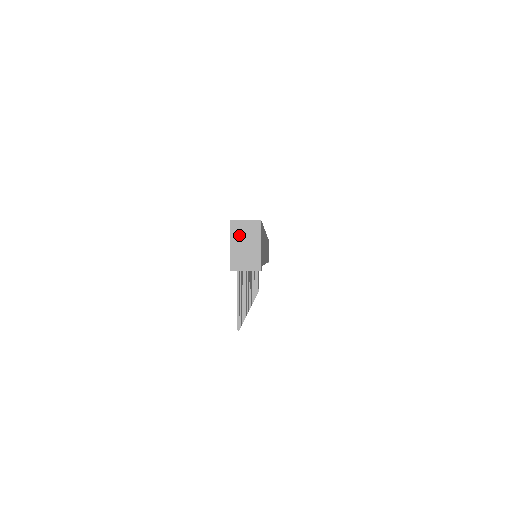
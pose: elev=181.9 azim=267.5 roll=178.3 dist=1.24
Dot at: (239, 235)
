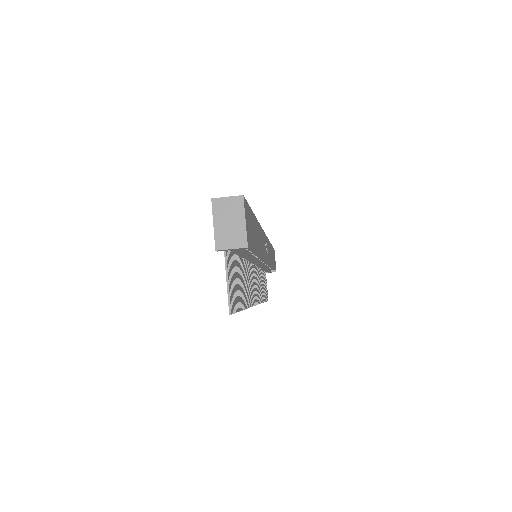
Dot at: (222, 213)
